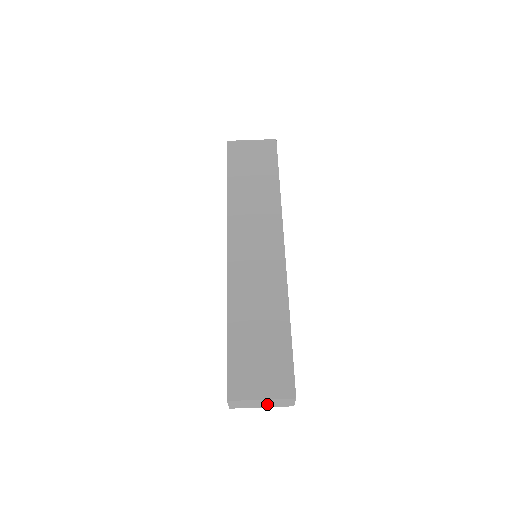
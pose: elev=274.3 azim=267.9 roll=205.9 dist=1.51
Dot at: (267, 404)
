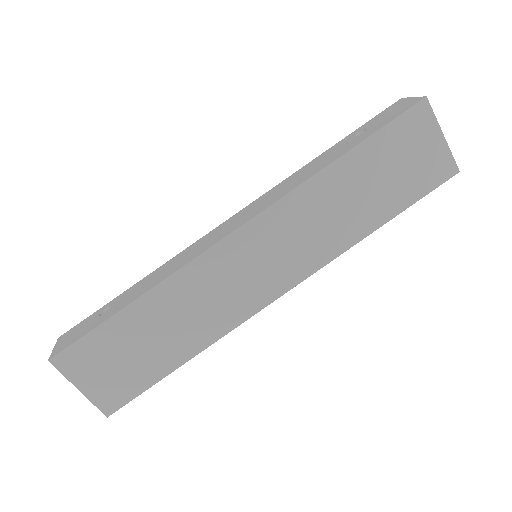
Dot at: occluded
